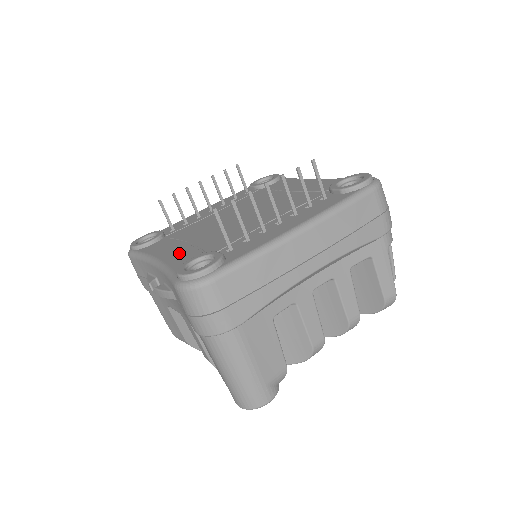
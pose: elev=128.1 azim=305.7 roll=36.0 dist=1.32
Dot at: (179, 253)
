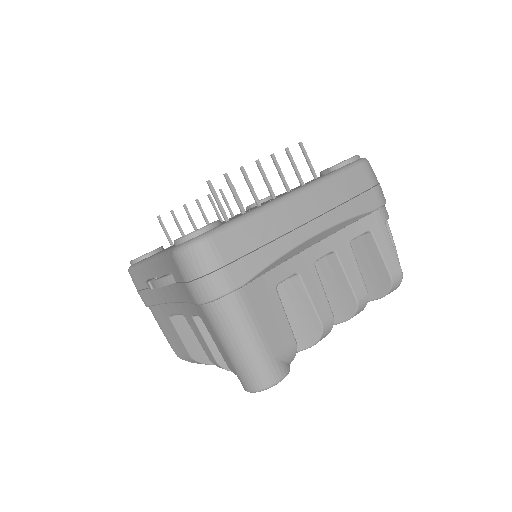
Dot at: occluded
